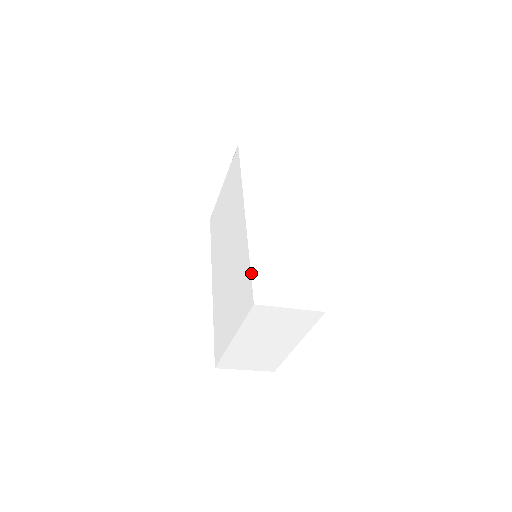
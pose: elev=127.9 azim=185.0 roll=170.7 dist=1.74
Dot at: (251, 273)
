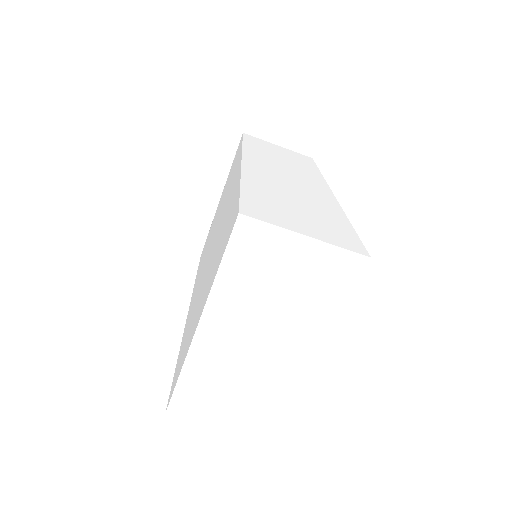
Dot at: (240, 192)
